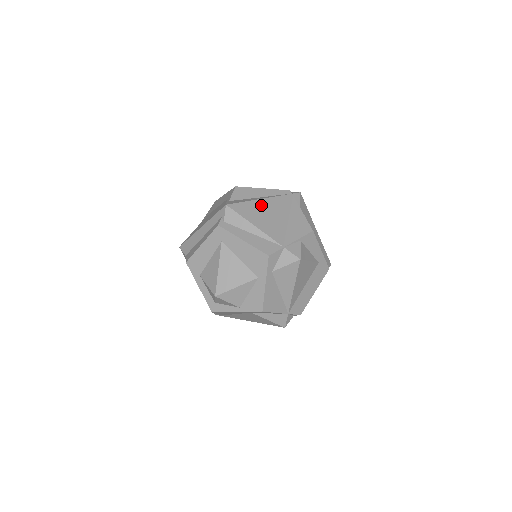
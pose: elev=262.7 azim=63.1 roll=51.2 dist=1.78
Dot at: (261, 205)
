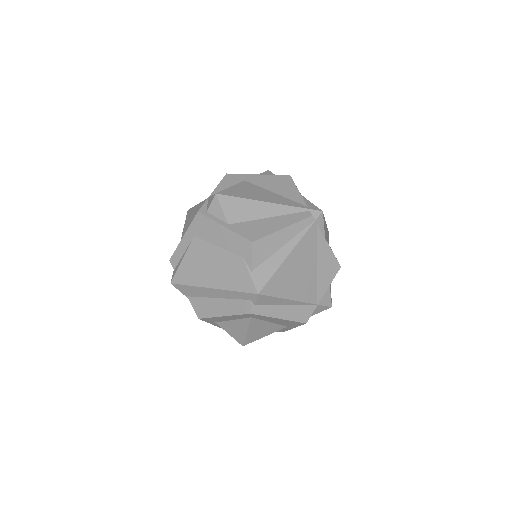
Dot at: (290, 265)
